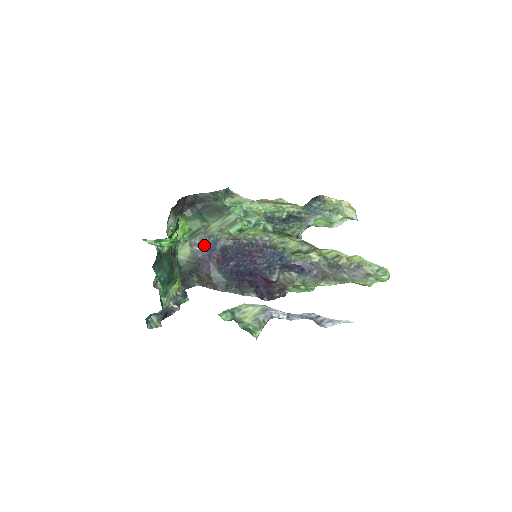
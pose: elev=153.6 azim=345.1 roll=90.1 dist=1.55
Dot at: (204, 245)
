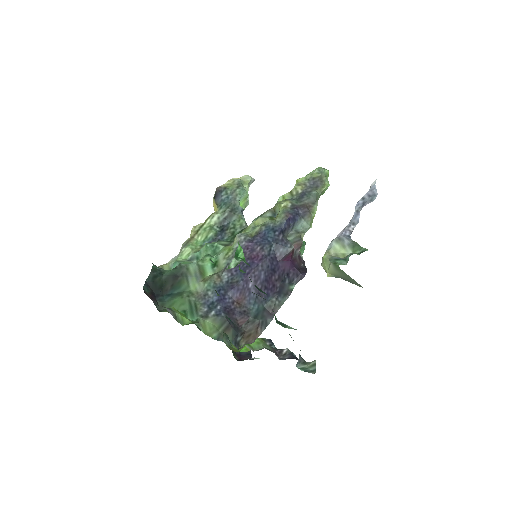
Dot at: (212, 305)
